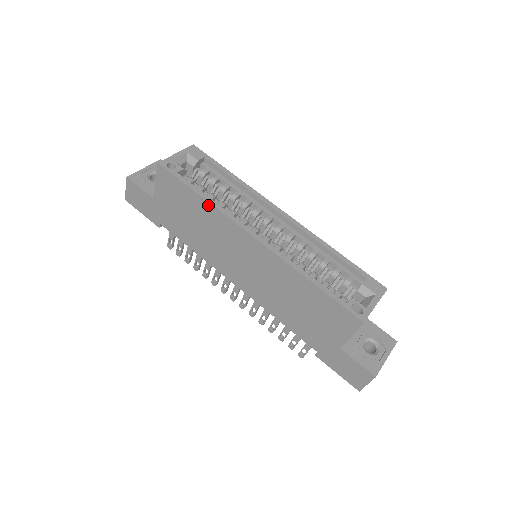
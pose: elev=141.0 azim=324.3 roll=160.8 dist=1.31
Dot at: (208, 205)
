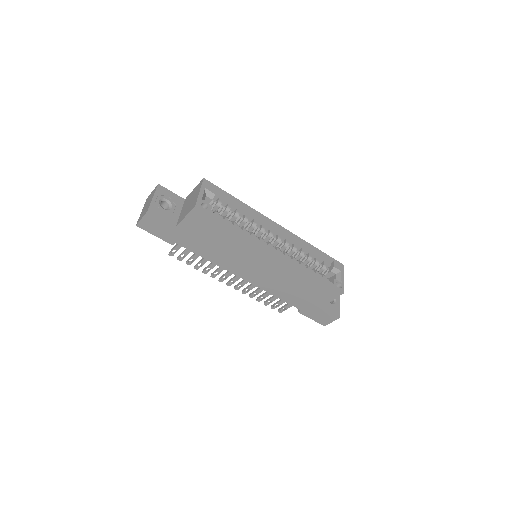
Dot at: (240, 234)
